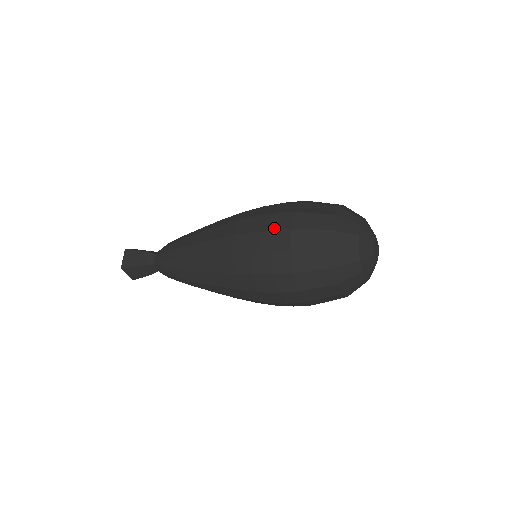
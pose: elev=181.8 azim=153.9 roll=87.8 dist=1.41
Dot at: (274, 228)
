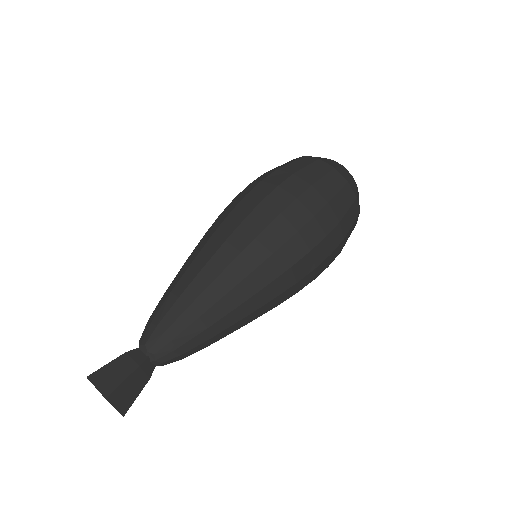
Dot at: (278, 183)
